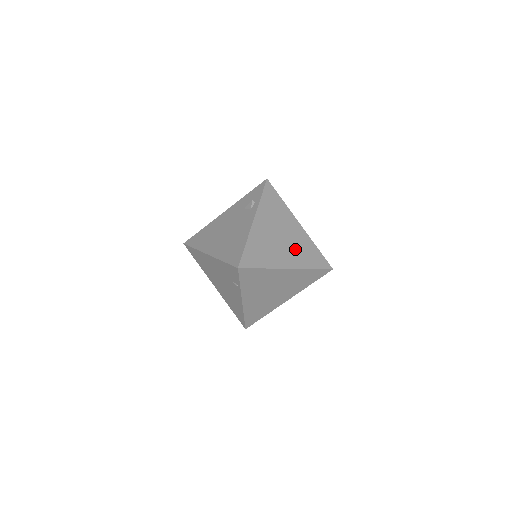
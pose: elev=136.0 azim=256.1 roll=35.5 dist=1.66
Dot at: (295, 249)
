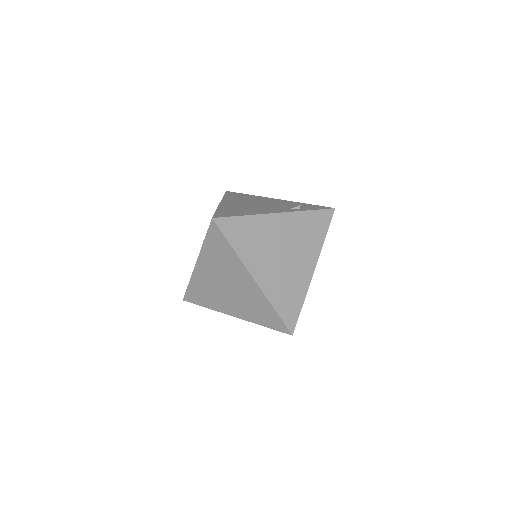
Dot at: (282, 276)
